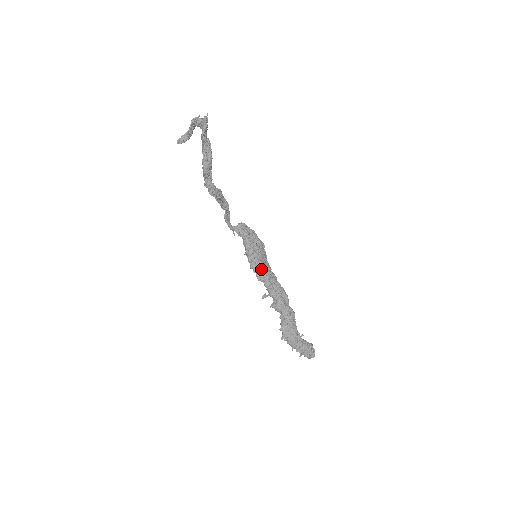
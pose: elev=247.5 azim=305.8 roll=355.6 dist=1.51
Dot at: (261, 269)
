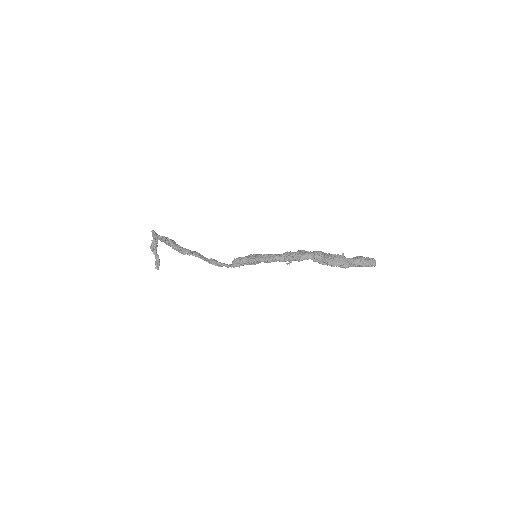
Dot at: (266, 256)
